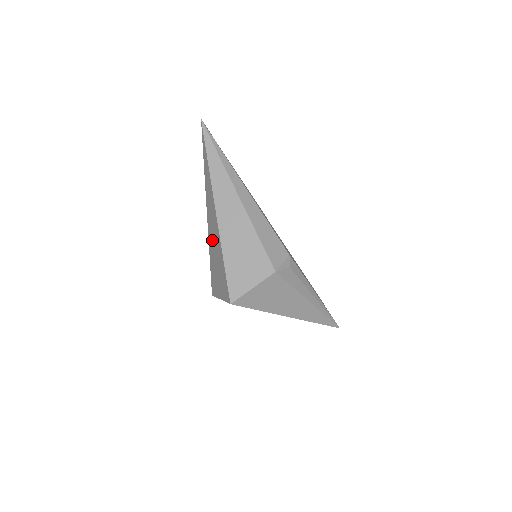
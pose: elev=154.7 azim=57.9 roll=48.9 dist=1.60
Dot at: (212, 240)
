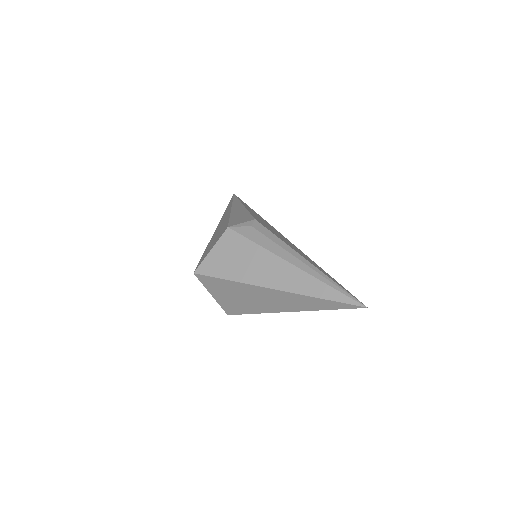
Dot at: occluded
